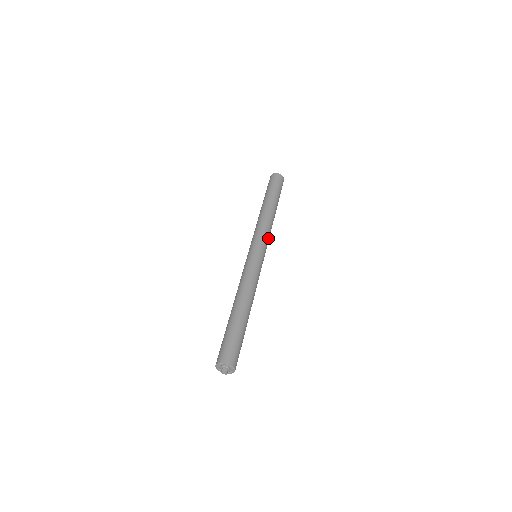
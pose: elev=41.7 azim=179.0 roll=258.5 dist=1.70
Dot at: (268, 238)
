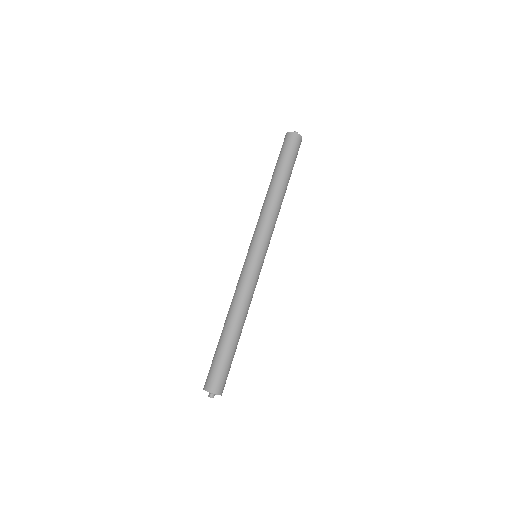
Dot at: (266, 229)
